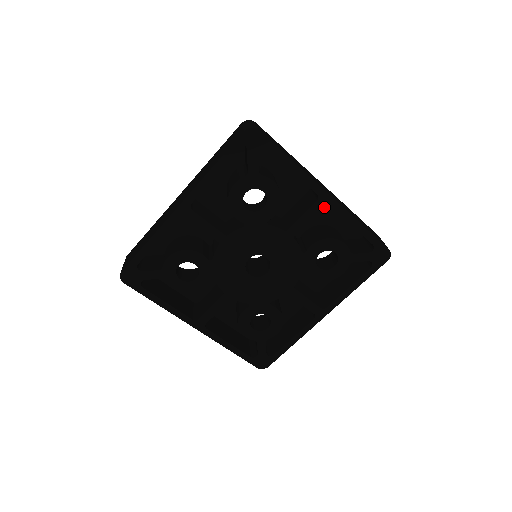
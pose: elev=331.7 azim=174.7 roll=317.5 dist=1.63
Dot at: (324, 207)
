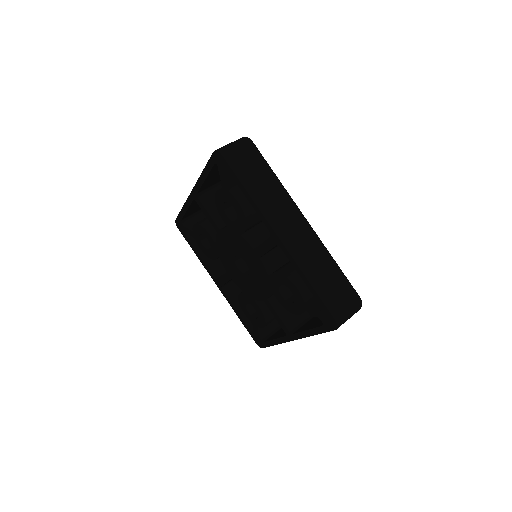
Dot at: occluded
